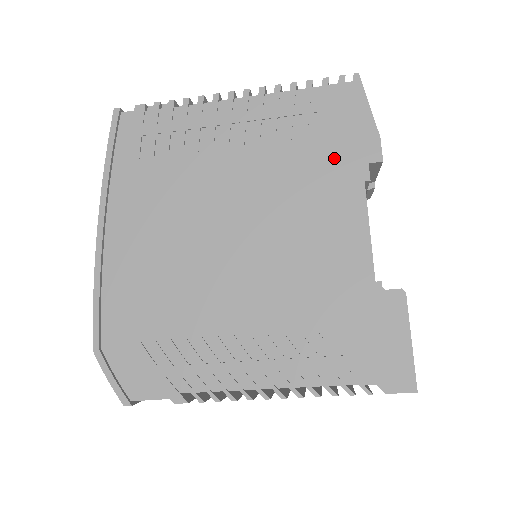
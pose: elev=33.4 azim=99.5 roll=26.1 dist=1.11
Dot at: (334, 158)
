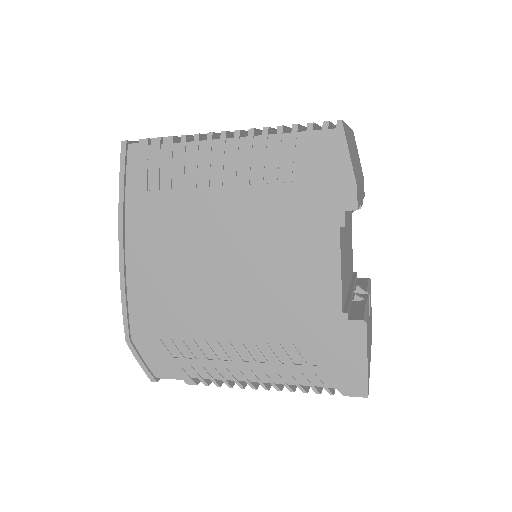
Dot at: (314, 203)
